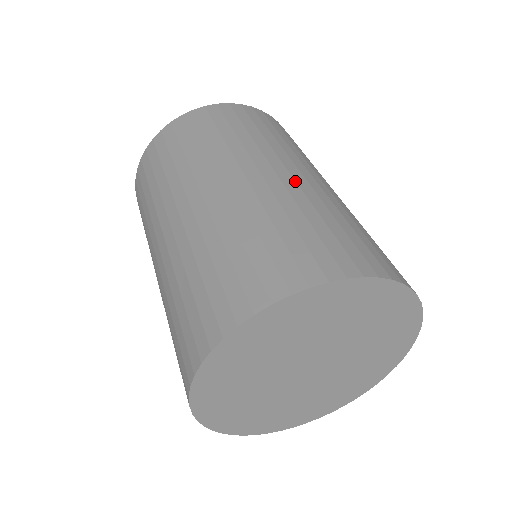
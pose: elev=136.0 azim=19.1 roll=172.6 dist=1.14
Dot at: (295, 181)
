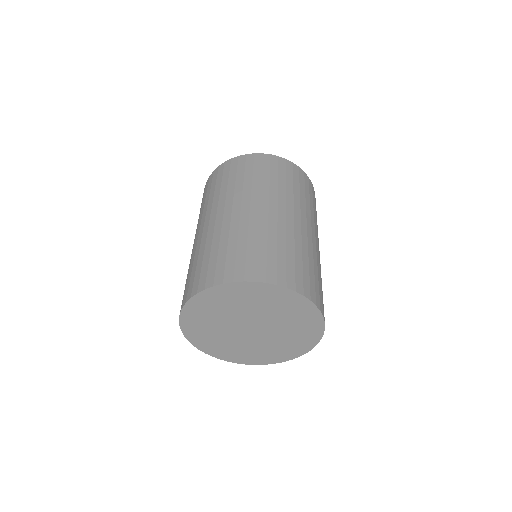
Dot at: (268, 218)
